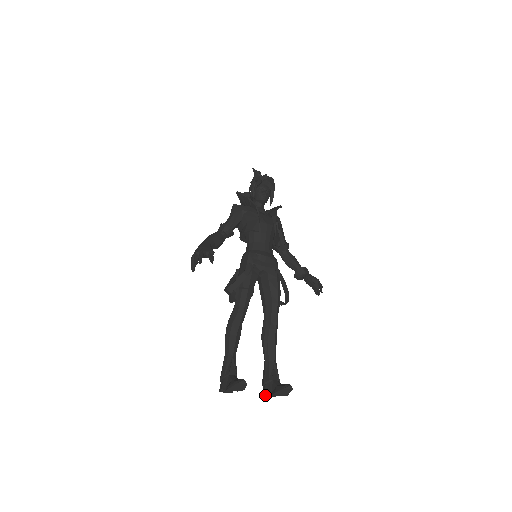
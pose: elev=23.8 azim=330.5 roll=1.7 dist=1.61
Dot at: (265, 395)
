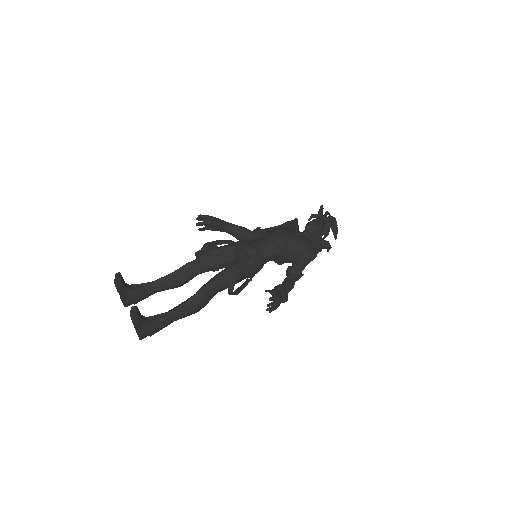
Dot at: occluded
